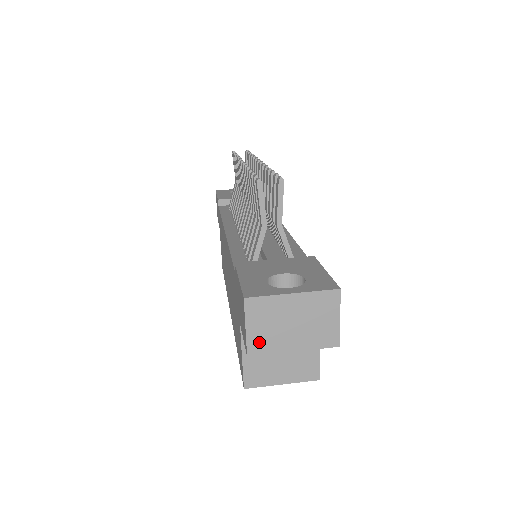
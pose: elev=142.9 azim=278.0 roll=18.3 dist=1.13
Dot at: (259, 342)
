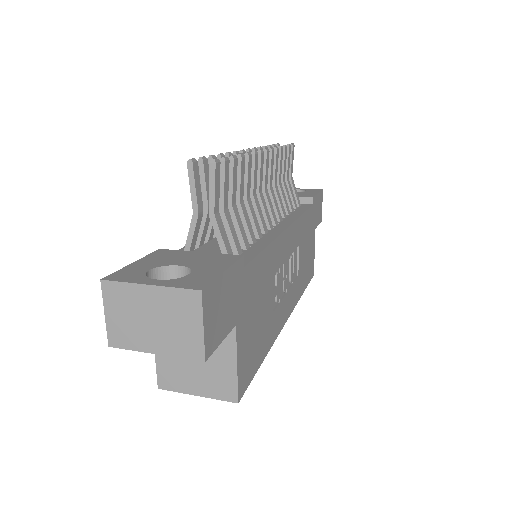
Dot at: (119, 333)
